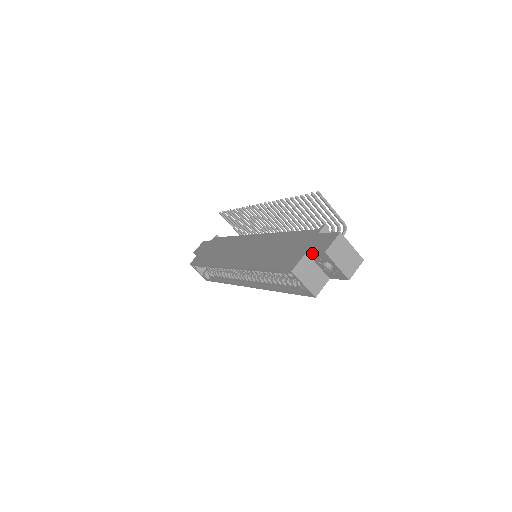
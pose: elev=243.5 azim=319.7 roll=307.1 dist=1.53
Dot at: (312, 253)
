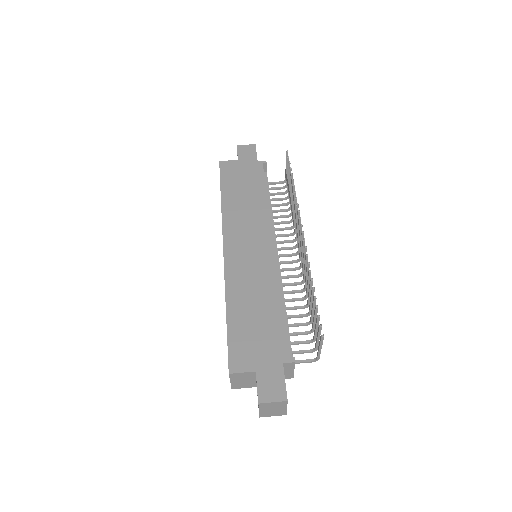
Dot at: (257, 381)
